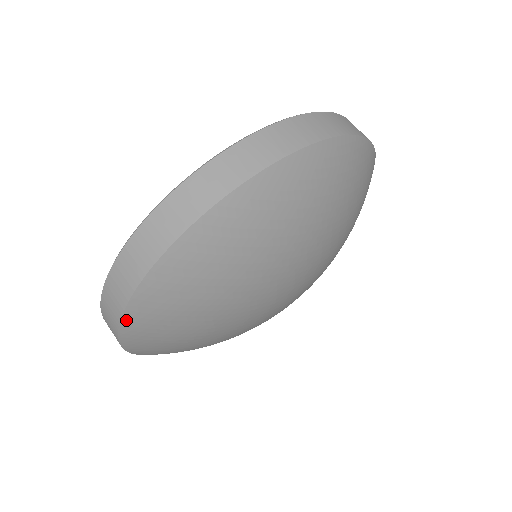
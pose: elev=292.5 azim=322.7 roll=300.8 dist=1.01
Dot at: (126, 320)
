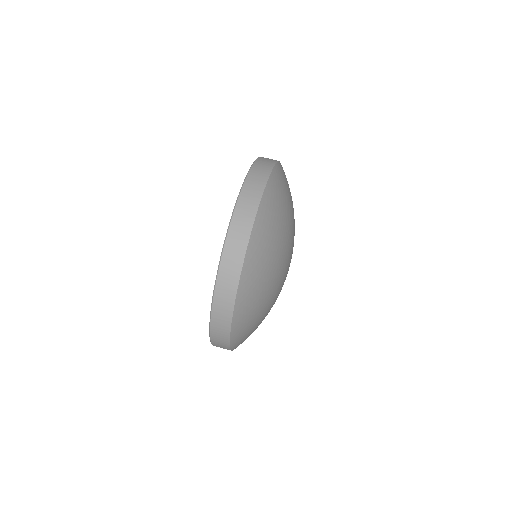
Dot at: occluded
